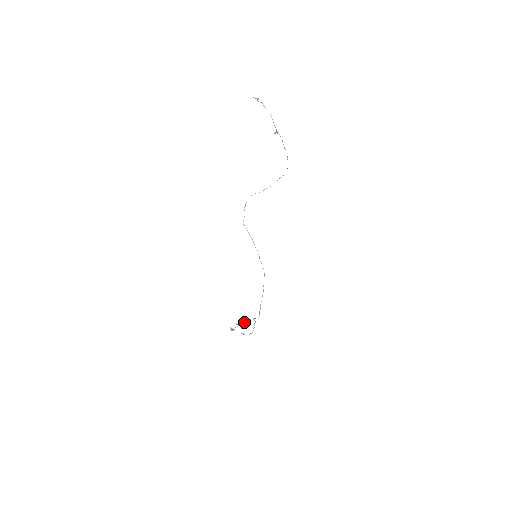
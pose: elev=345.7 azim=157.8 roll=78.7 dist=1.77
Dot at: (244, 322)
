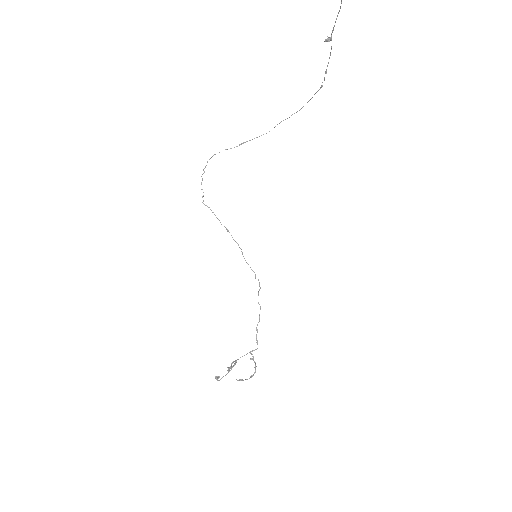
Dot at: (234, 361)
